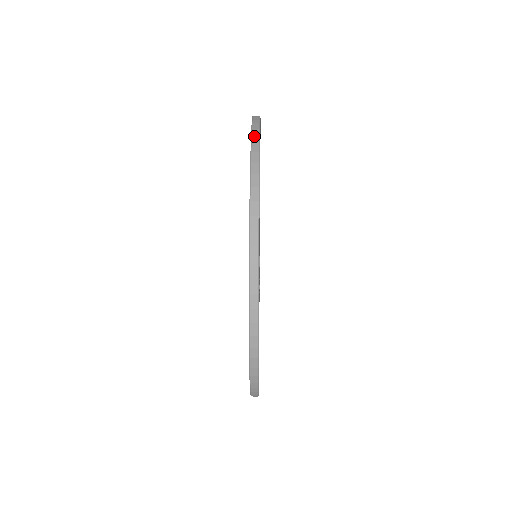
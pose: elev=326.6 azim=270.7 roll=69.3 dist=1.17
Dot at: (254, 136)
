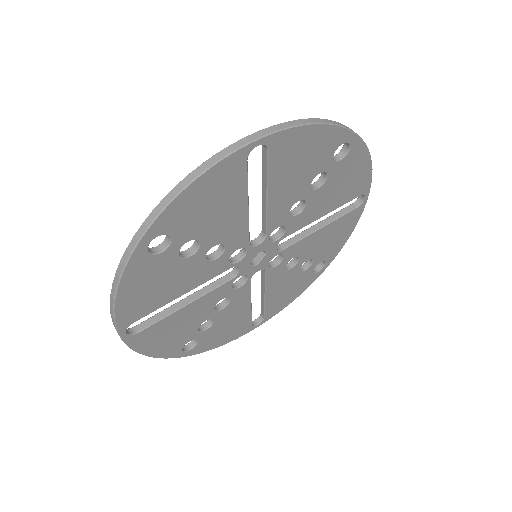
Dot at: (152, 214)
